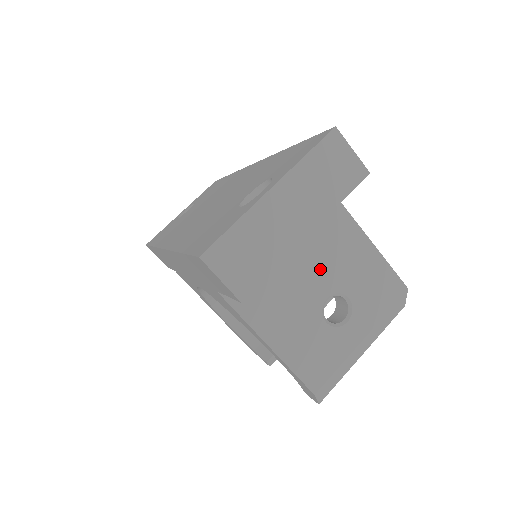
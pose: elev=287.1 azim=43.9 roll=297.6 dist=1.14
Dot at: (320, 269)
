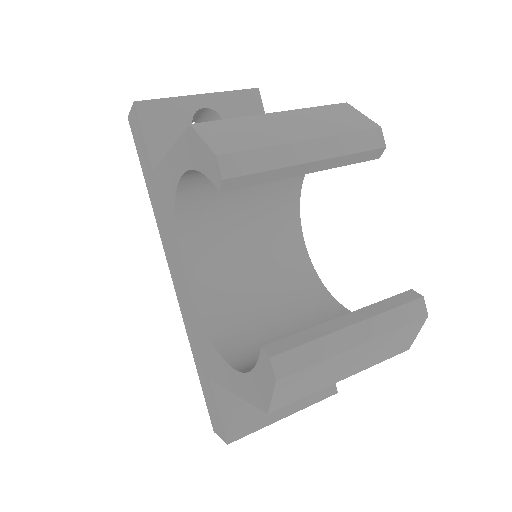
Dot at: occluded
